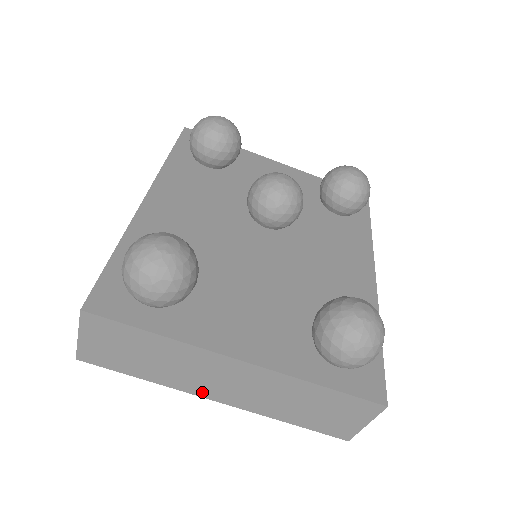
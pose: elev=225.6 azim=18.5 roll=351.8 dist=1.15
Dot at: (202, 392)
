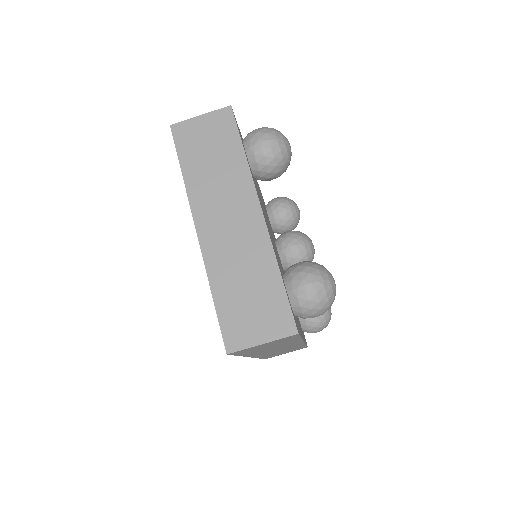
Dot at: (200, 214)
